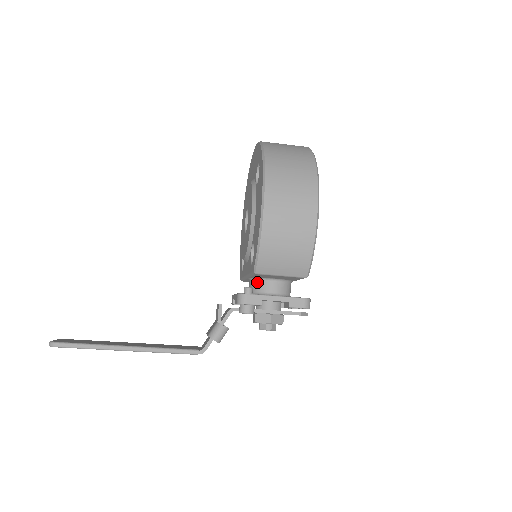
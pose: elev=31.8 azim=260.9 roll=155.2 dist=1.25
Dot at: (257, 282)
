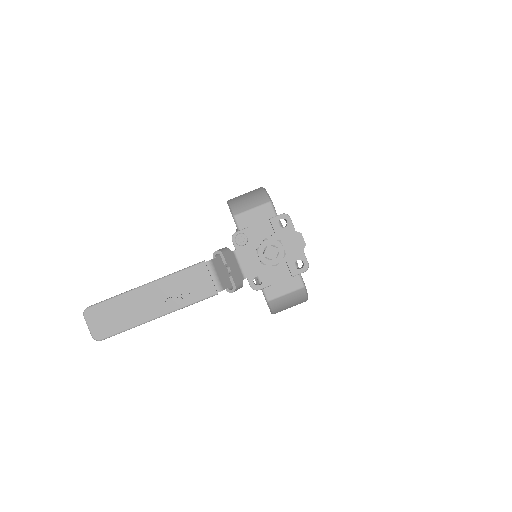
Dot at: occluded
